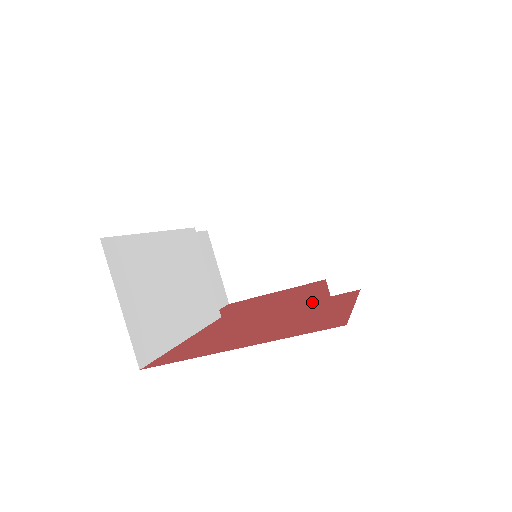
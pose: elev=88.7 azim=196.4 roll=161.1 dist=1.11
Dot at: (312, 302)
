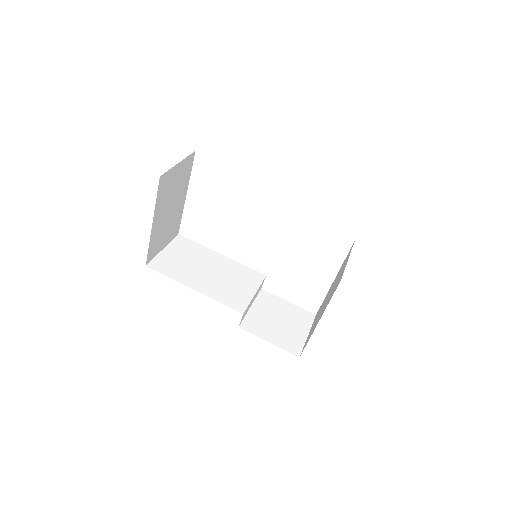
Dot at: occluded
